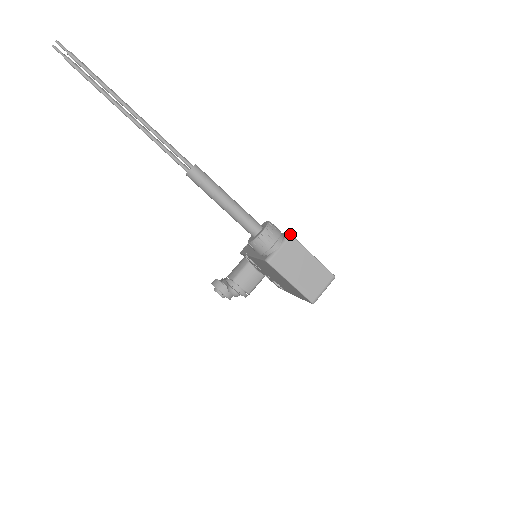
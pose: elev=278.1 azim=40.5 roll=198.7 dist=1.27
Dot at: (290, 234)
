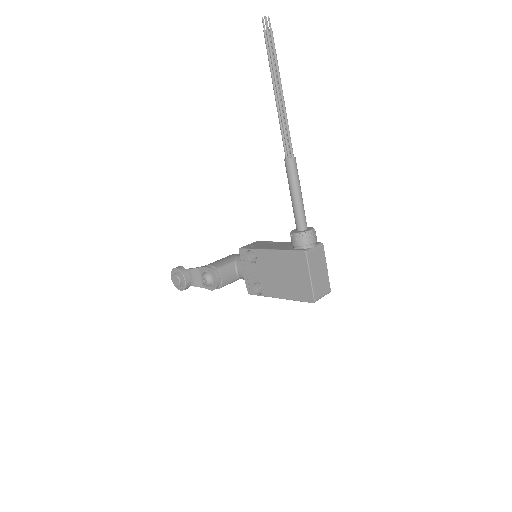
Dot at: occluded
